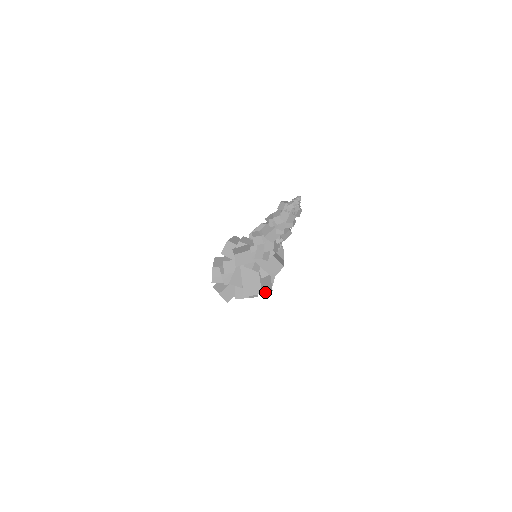
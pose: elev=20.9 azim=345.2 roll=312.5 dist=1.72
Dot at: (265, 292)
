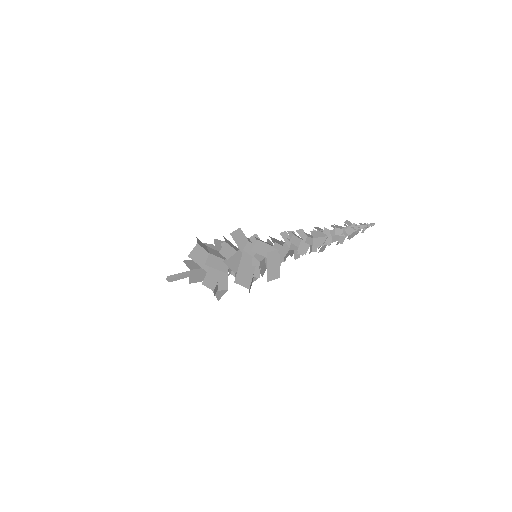
Dot at: (249, 290)
